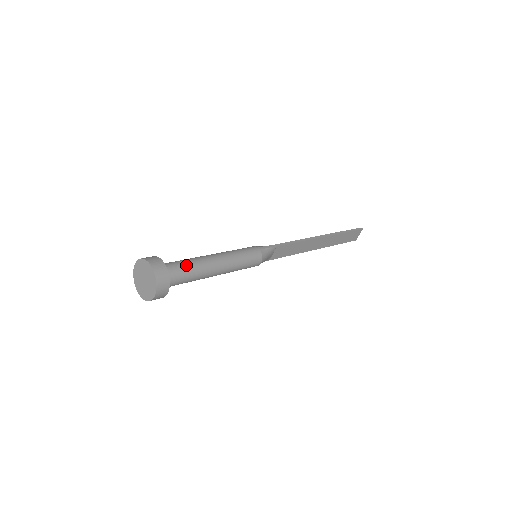
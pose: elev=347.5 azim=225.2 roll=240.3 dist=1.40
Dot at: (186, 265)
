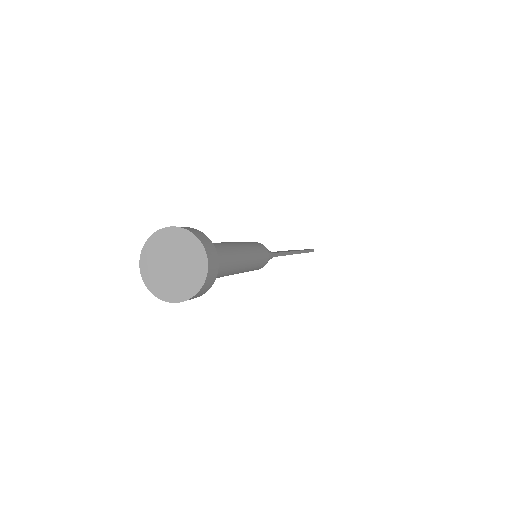
Dot at: (222, 265)
